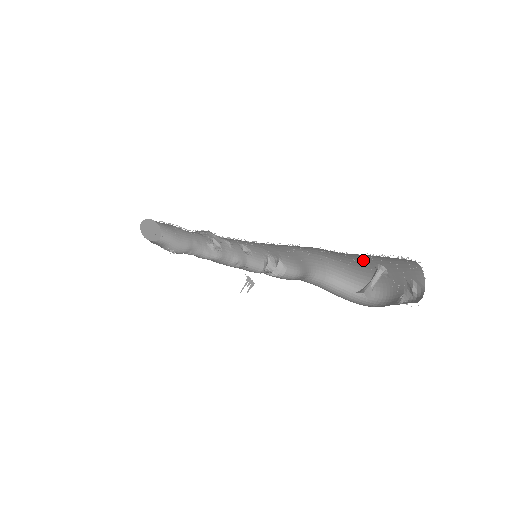
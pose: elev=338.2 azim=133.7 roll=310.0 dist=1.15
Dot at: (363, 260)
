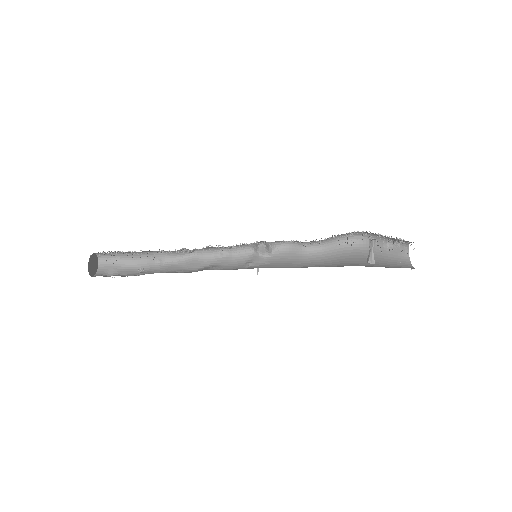
Dot at: (363, 241)
